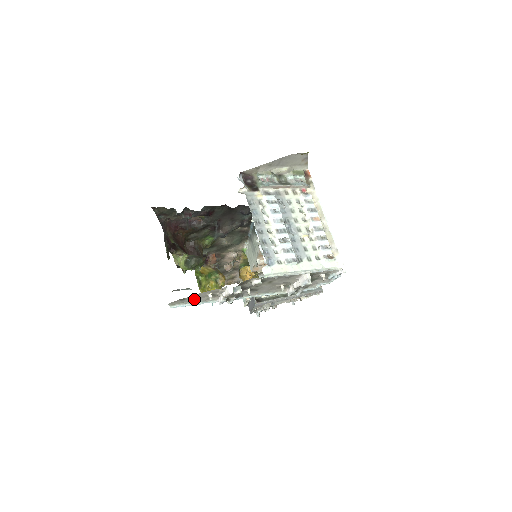
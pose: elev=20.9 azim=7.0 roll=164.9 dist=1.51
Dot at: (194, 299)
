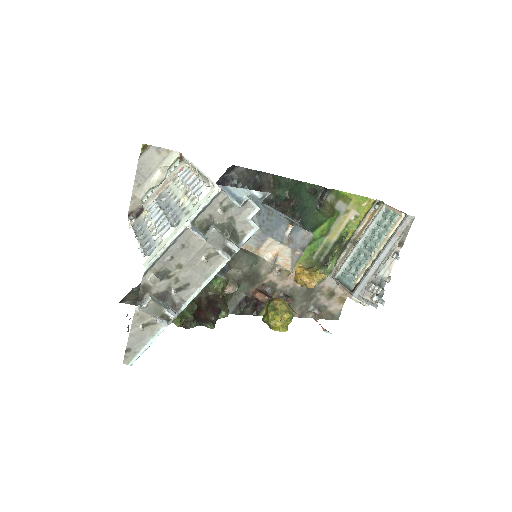
Dot at: (140, 342)
